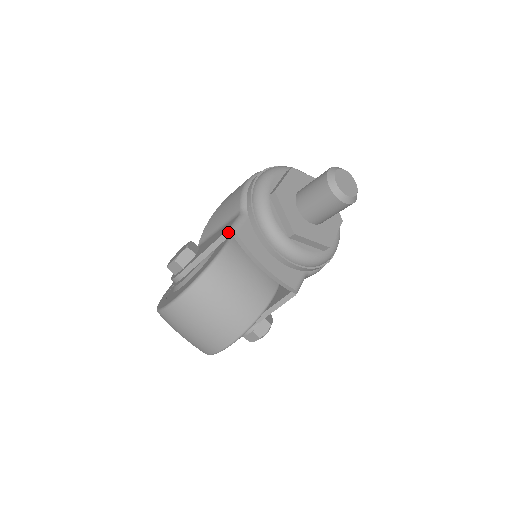
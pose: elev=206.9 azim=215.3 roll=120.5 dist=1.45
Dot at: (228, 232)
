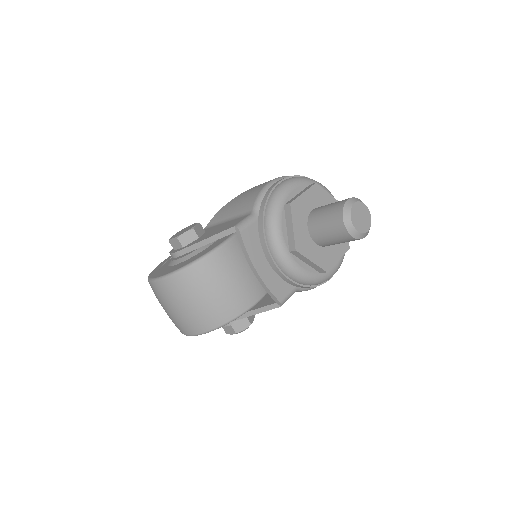
Dot at: (233, 229)
